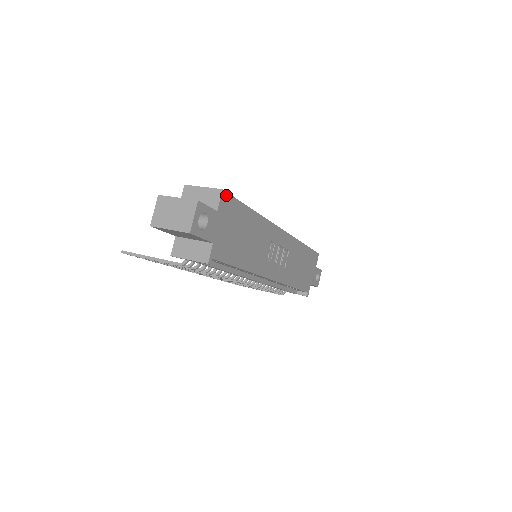
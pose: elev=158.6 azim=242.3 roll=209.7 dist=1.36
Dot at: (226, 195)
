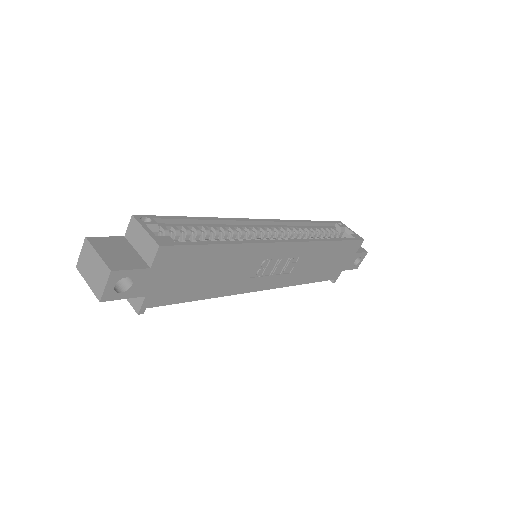
Dot at: (168, 248)
